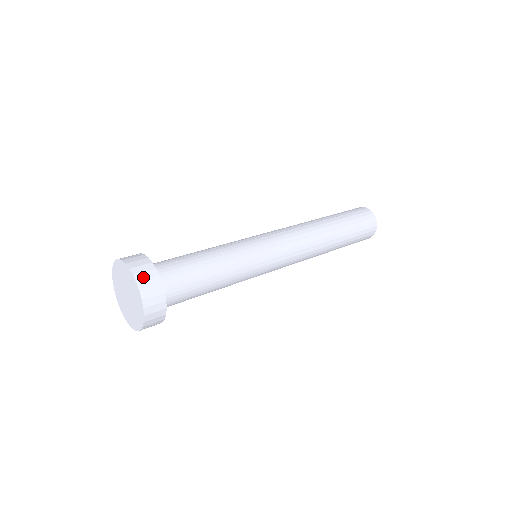
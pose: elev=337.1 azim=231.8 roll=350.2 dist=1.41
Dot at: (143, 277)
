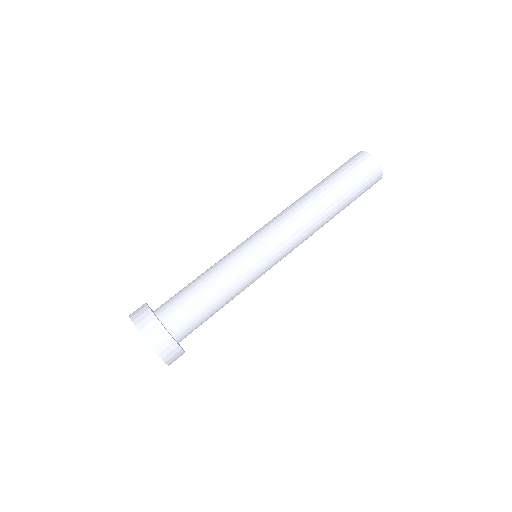
Dot at: (161, 347)
